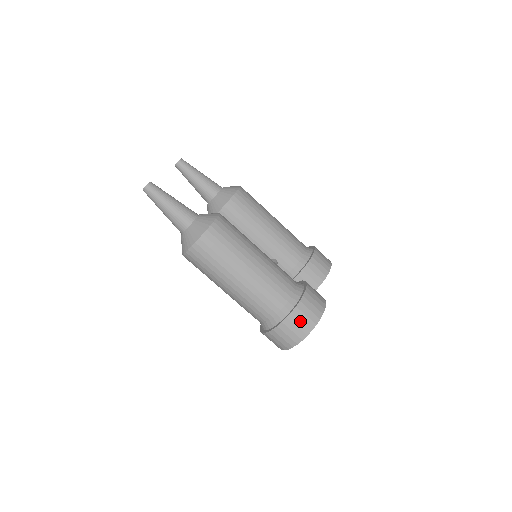
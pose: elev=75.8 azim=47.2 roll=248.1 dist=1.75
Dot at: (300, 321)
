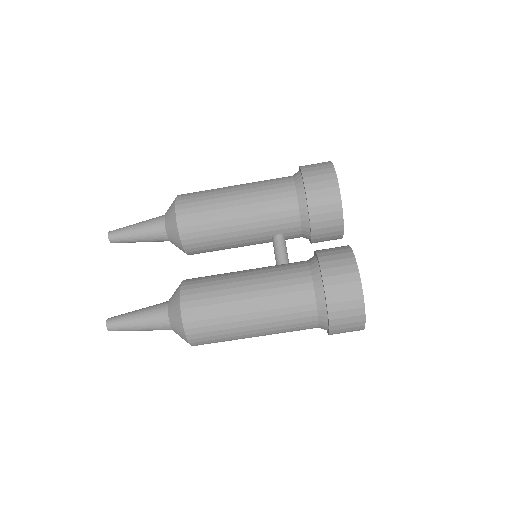
Dot at: (345, 319)
